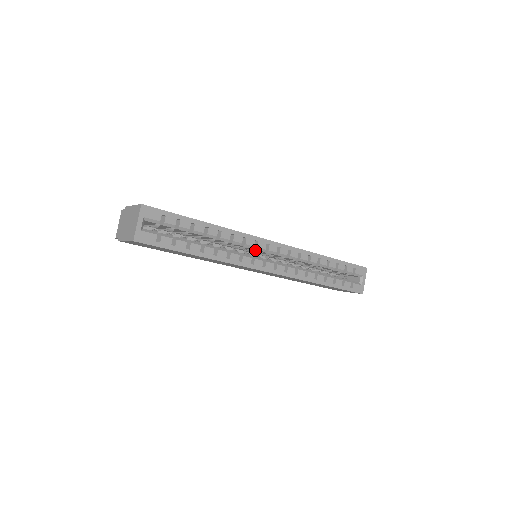
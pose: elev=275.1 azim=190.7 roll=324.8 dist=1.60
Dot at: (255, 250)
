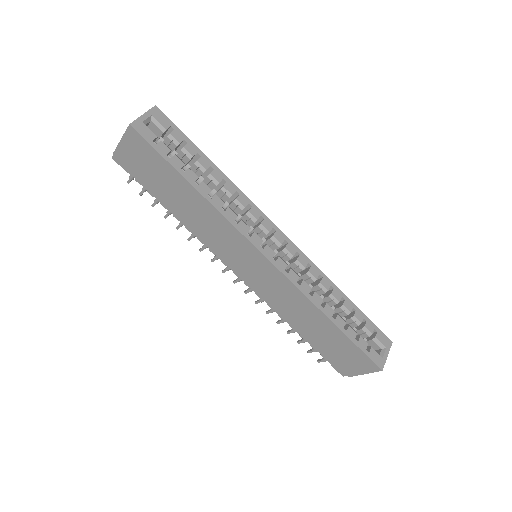
Dot at: (257, 234)
